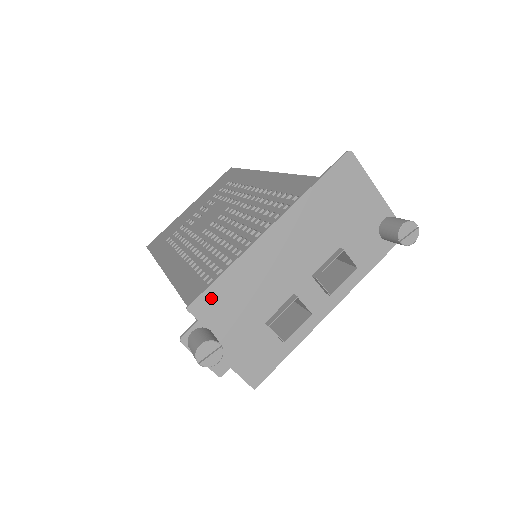
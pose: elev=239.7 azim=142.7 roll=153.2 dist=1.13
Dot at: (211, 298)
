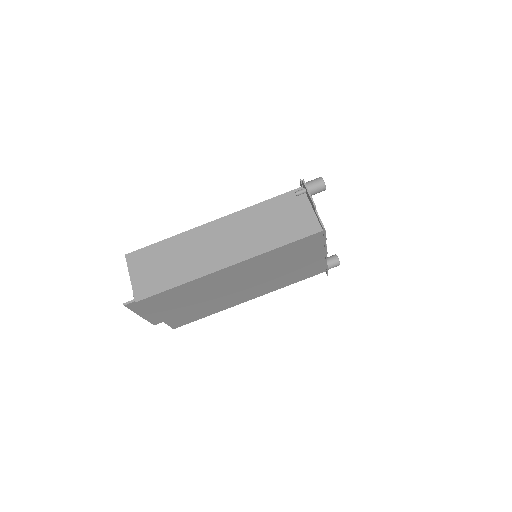
Dot at: occluded
